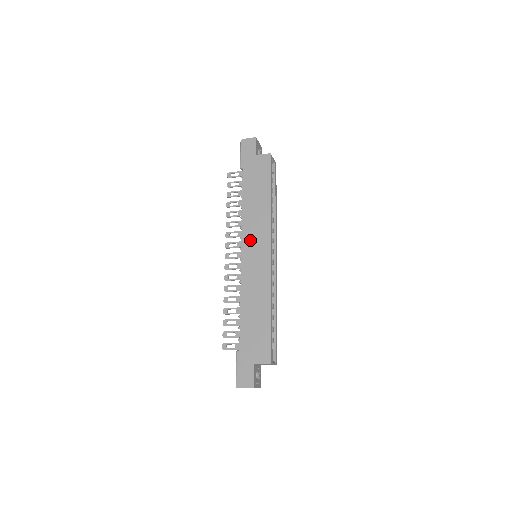
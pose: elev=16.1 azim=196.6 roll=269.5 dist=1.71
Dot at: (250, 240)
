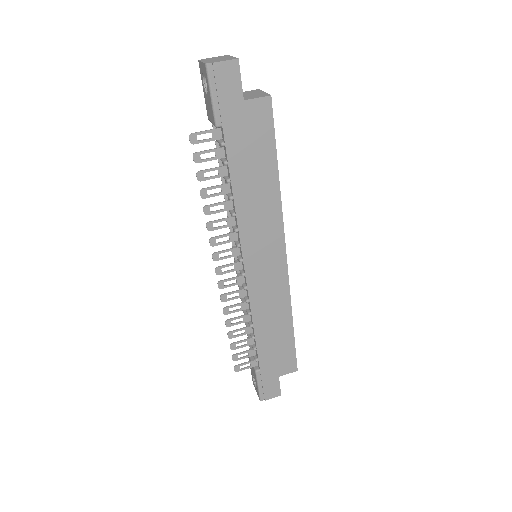
Dot at: (255, 248)
